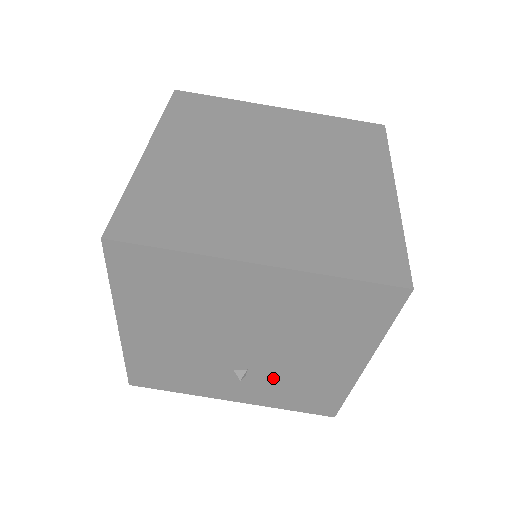
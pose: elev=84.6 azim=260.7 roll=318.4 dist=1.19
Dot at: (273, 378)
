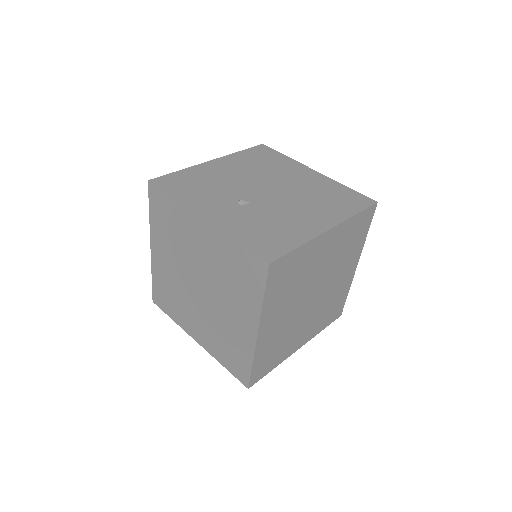
Dot at: (259, 214)
